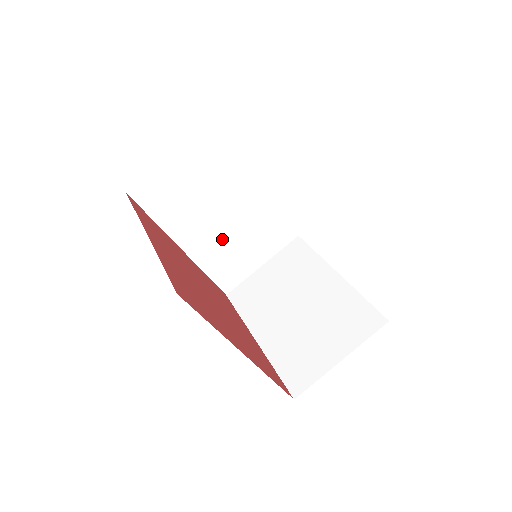
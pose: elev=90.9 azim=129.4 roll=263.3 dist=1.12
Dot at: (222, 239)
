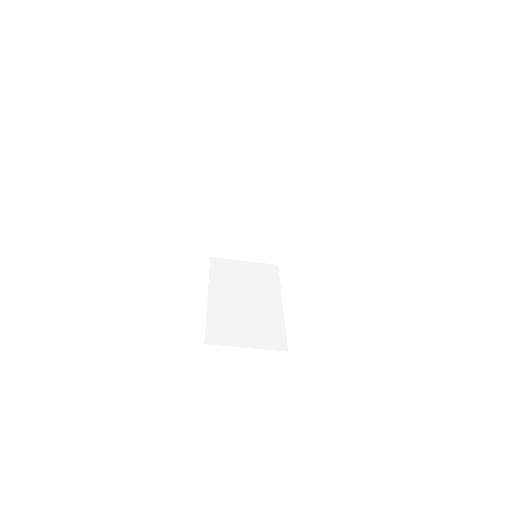
Dot at: occluded
